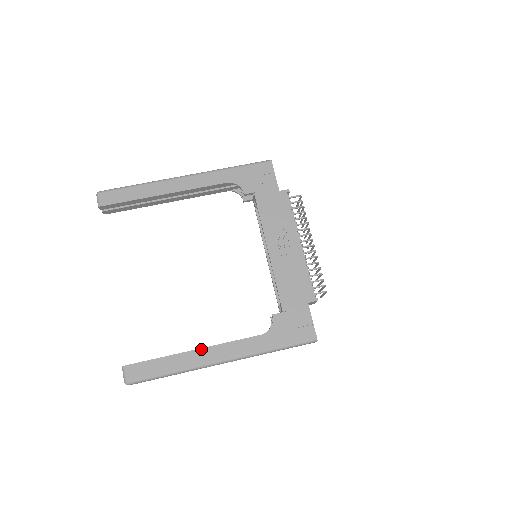
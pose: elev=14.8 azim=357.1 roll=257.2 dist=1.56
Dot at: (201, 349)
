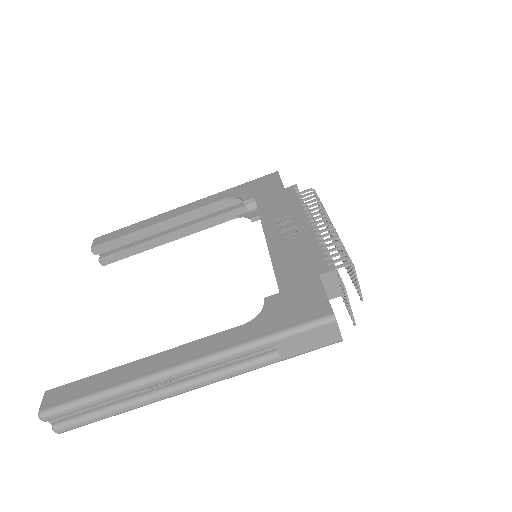
Dot at: (153, 356)
